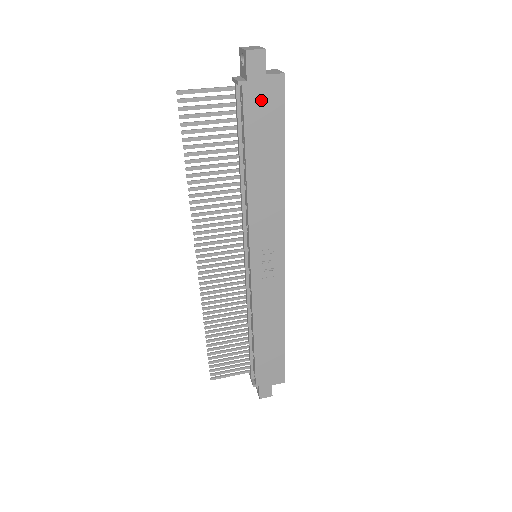
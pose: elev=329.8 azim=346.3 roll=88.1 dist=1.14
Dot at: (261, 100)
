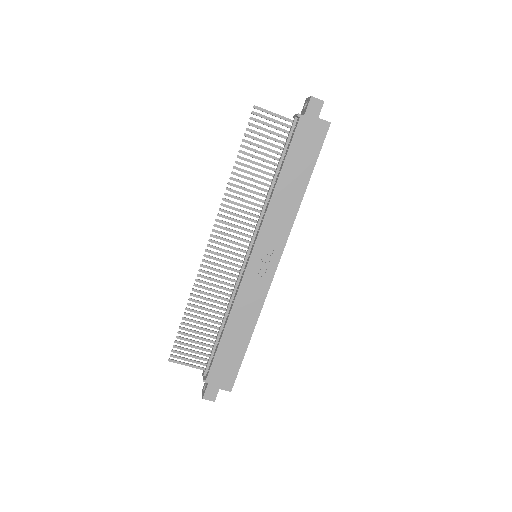
Dot at: (308, 133)
